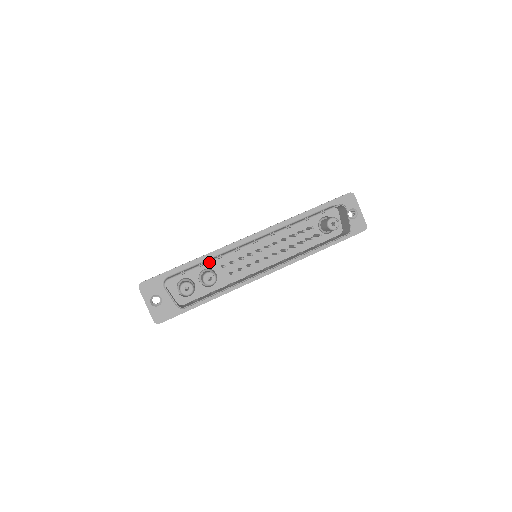
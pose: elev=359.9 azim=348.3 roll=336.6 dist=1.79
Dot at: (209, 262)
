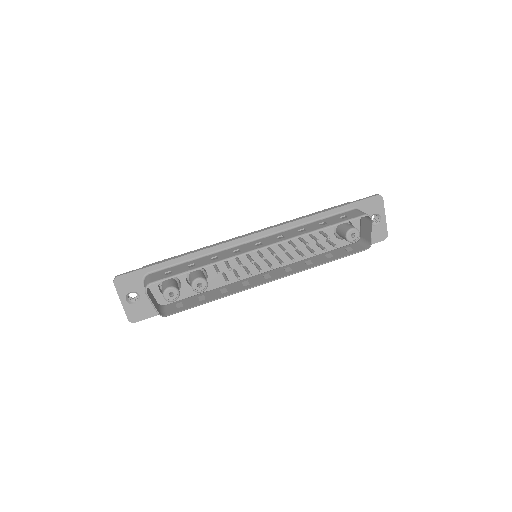
Dot at: occluded
